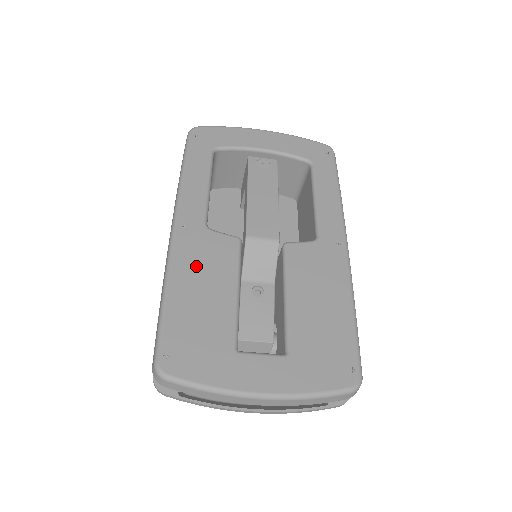
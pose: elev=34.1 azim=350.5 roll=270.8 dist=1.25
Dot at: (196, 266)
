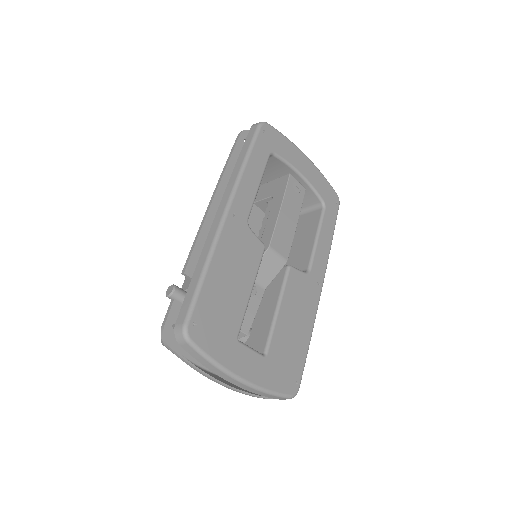
Dot at: (232, 255)
